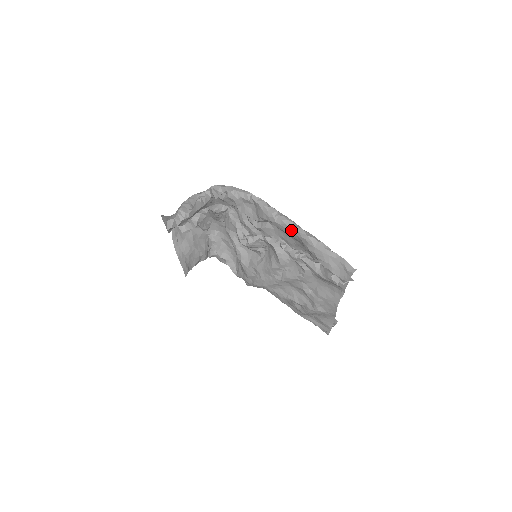
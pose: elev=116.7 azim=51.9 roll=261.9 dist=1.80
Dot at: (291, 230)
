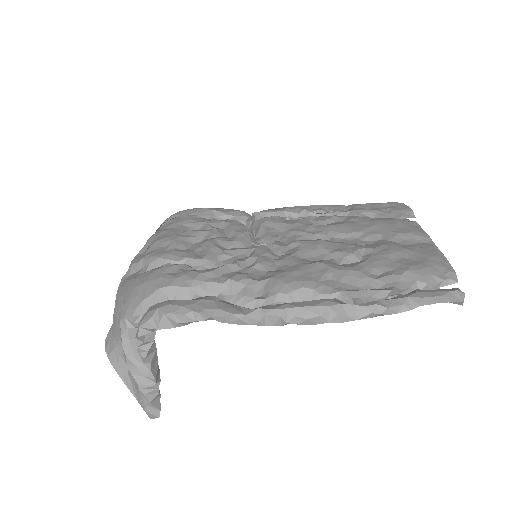
Dot at: (323, 322)
